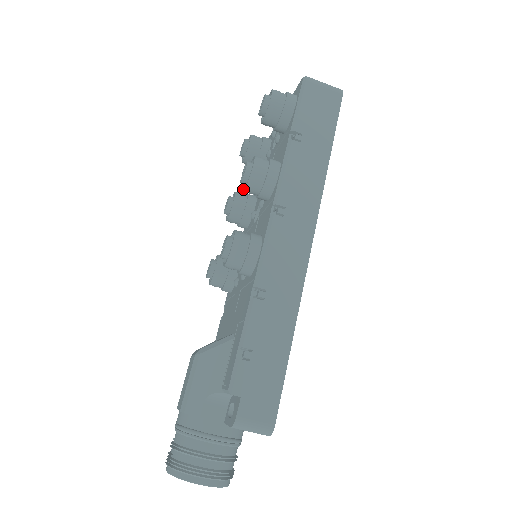
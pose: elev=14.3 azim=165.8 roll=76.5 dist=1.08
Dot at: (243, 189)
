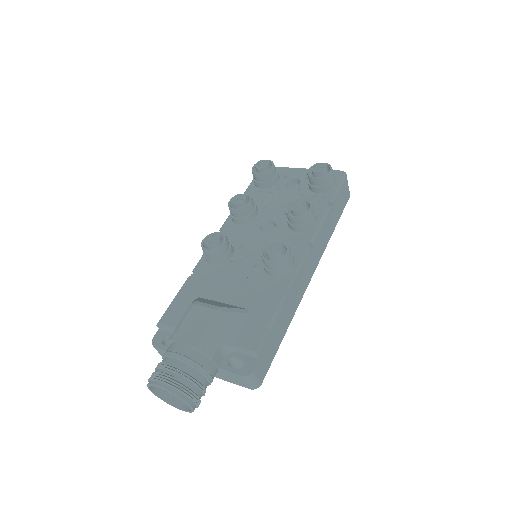
Dot at: (289, 214)
